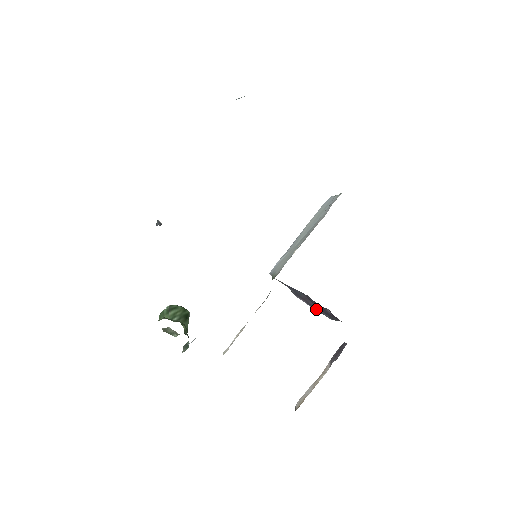
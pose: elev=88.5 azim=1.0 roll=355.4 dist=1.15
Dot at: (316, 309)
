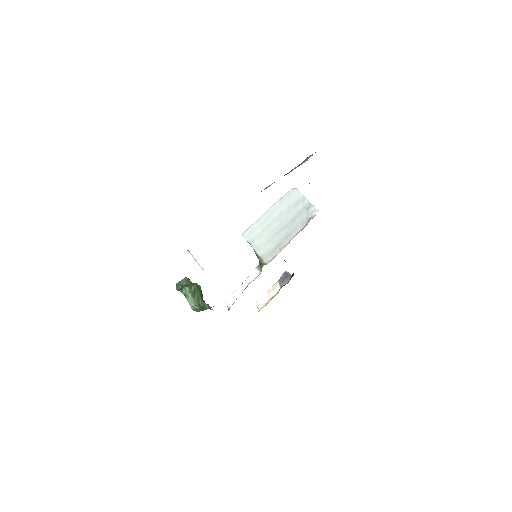
Dot at: occluded
